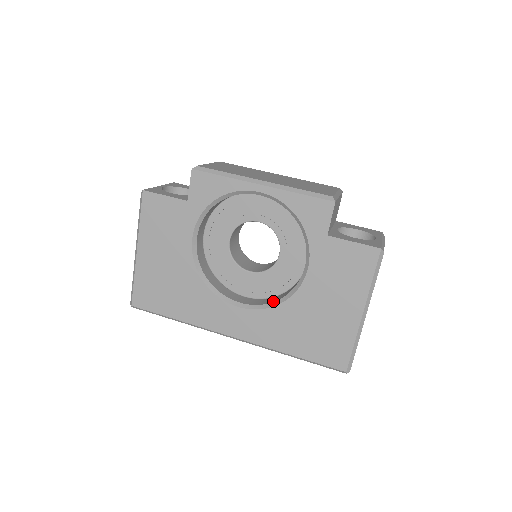
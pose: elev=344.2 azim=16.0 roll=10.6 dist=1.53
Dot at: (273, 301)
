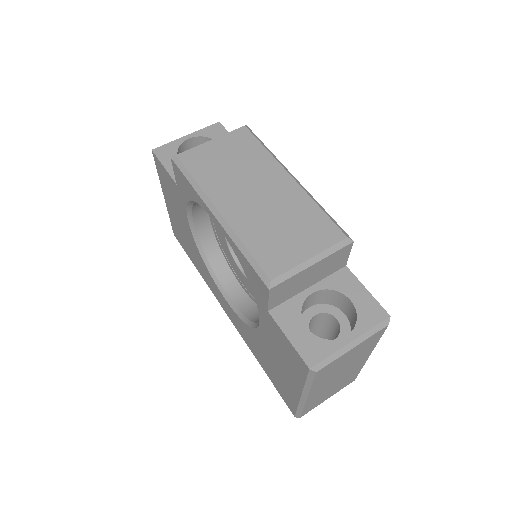
Dot at: (247, 316)
